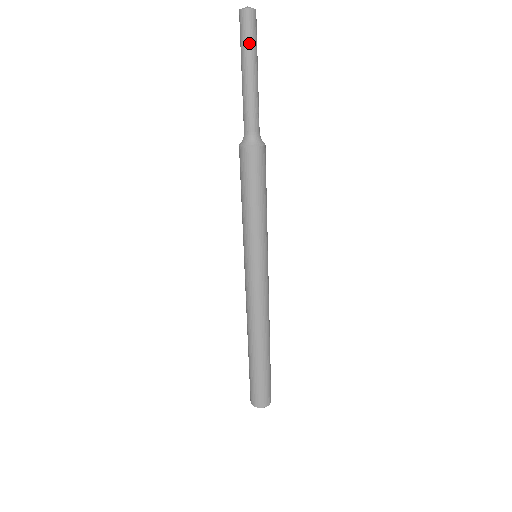
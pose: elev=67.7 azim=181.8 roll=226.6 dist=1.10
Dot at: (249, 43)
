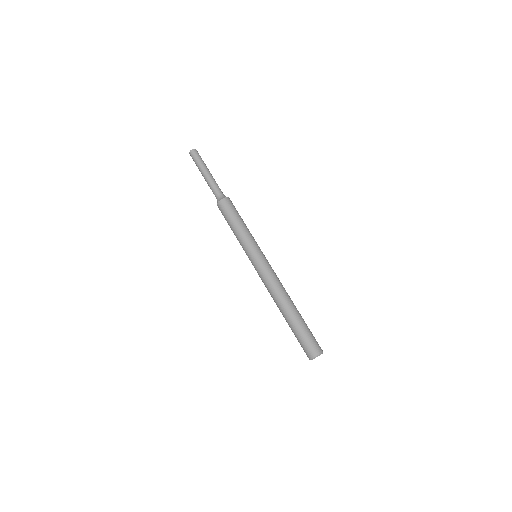
Dot at: (198, 162)
